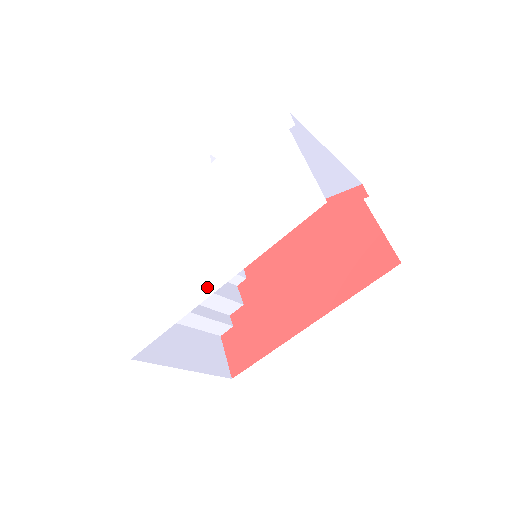
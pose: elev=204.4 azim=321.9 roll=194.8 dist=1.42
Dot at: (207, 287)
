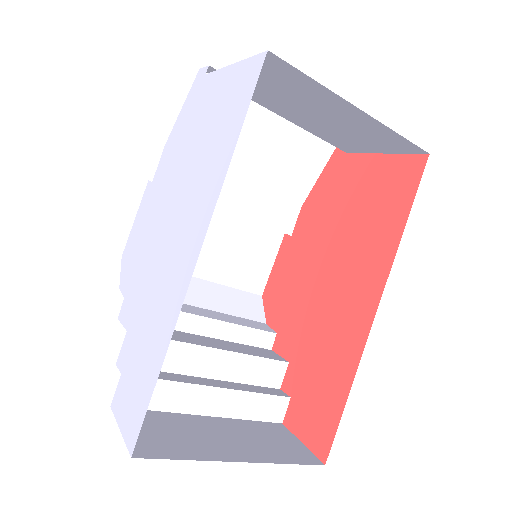
Dot at: (187, 267)
